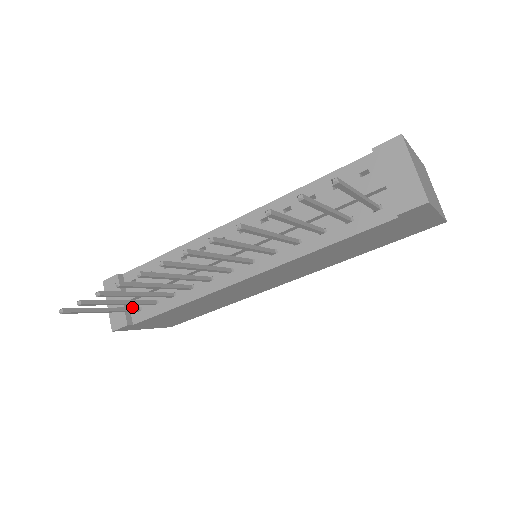
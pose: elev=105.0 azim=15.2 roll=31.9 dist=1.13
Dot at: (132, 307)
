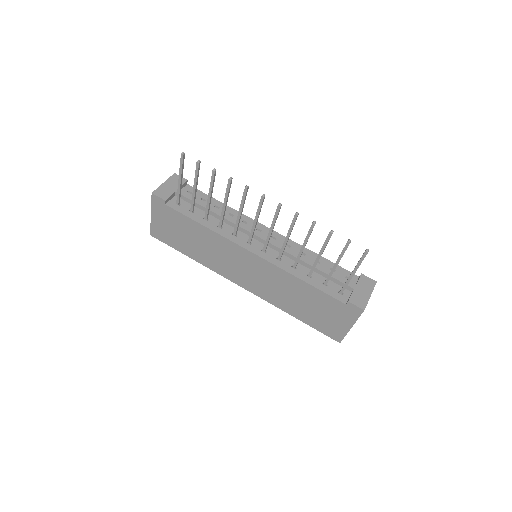
Dot at: occluded
